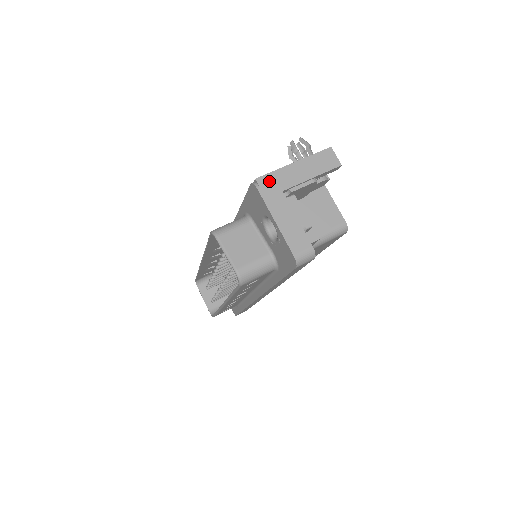
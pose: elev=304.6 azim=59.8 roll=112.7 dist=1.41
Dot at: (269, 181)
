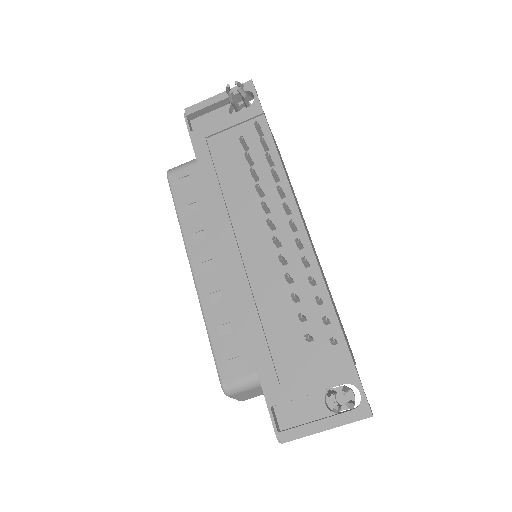
Dot at: occluded
